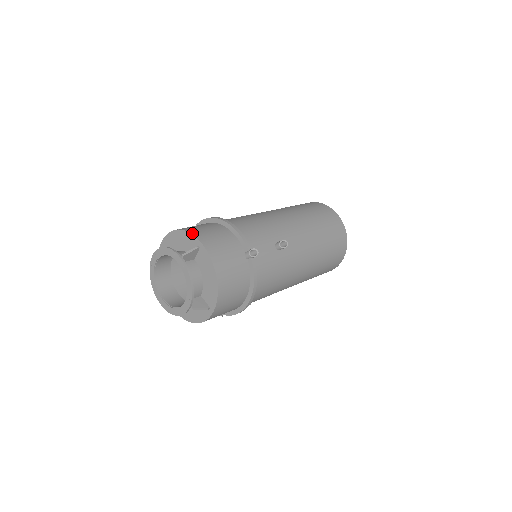
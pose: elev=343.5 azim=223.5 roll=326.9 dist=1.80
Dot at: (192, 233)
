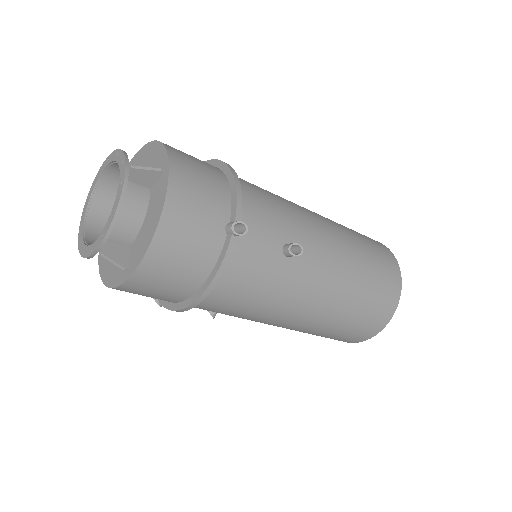
Dot at: (168, 149)
